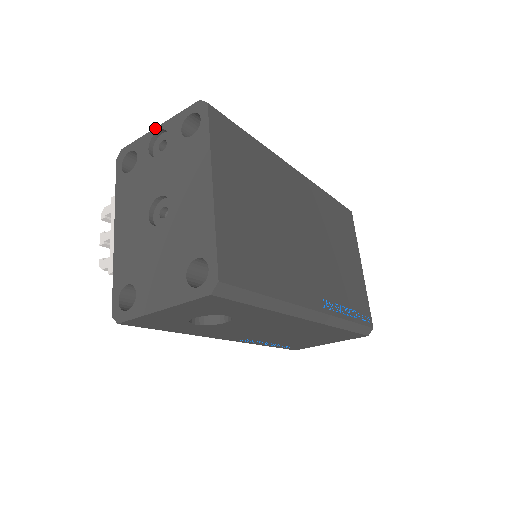
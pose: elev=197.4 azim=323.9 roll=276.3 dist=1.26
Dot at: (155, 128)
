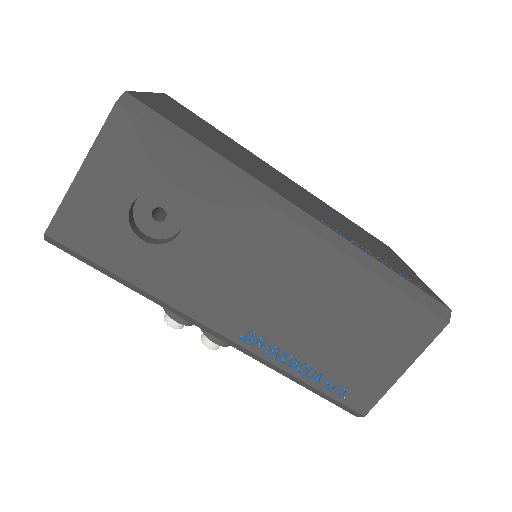
Dot at: occluded
